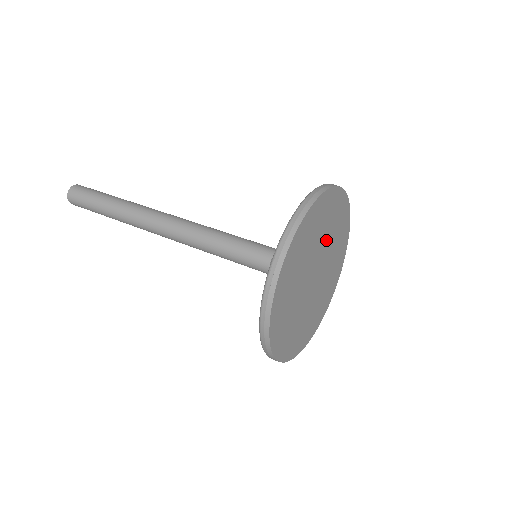
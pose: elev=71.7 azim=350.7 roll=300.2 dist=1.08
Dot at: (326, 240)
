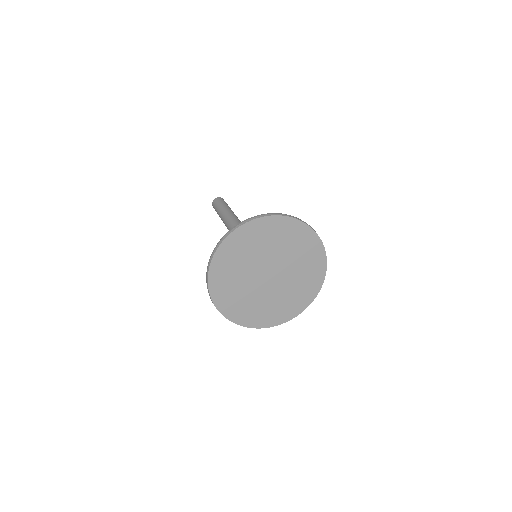
Dot at: (280, 252)
